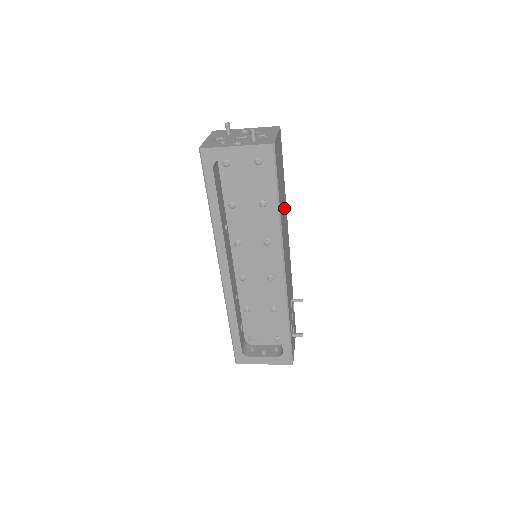
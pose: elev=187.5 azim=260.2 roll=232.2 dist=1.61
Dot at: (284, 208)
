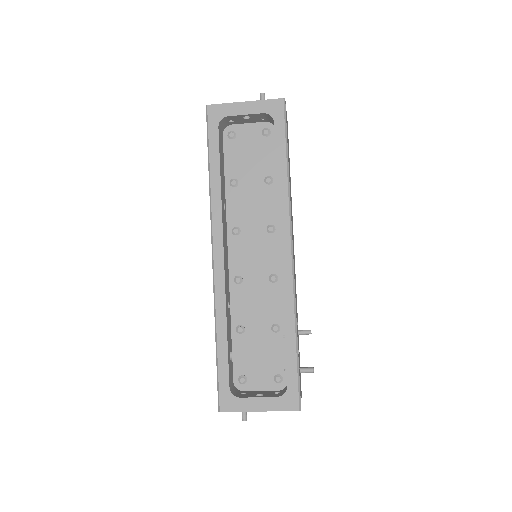
Dot at: occluded
